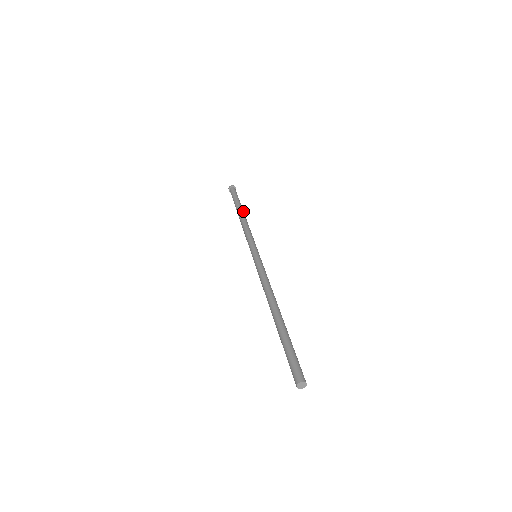
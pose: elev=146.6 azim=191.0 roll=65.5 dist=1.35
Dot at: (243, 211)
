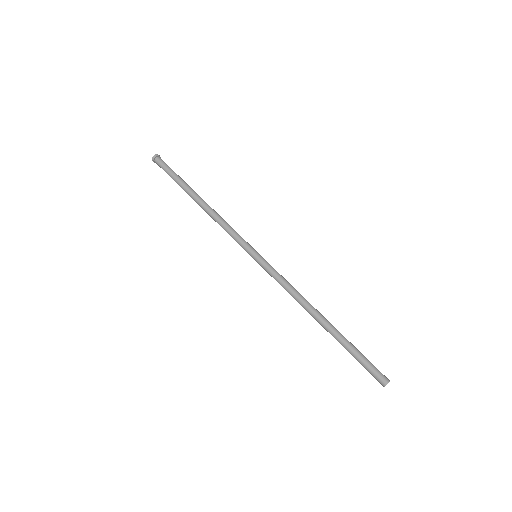
Dot at: (197, 194)
